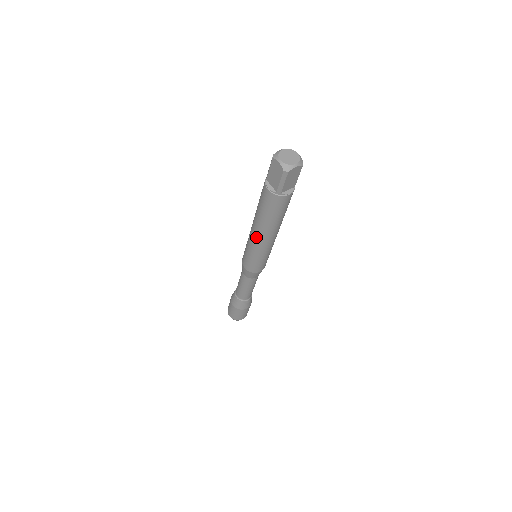
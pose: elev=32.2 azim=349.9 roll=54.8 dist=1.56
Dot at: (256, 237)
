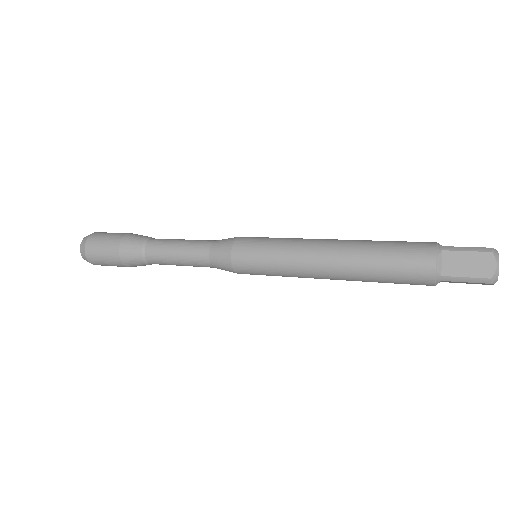
Dot at: occluded
